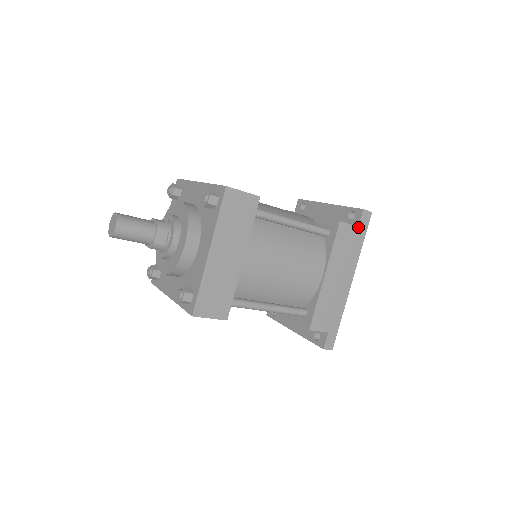
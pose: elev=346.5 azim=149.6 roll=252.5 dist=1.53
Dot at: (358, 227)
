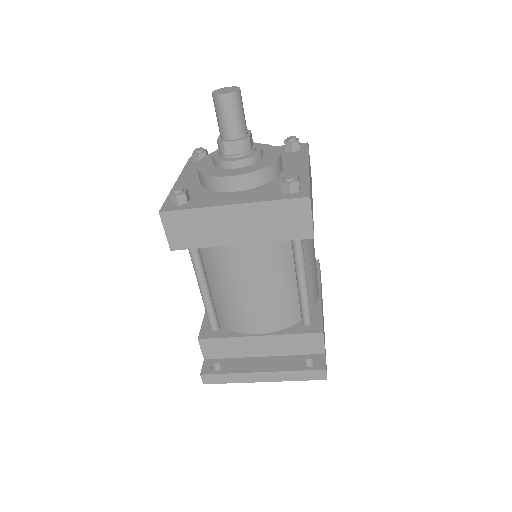
Dot at: occluded
